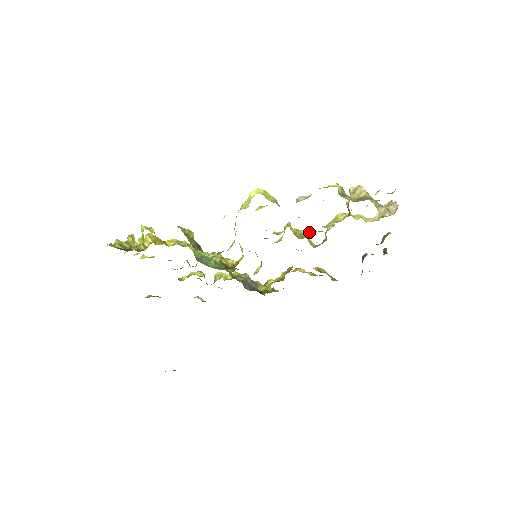
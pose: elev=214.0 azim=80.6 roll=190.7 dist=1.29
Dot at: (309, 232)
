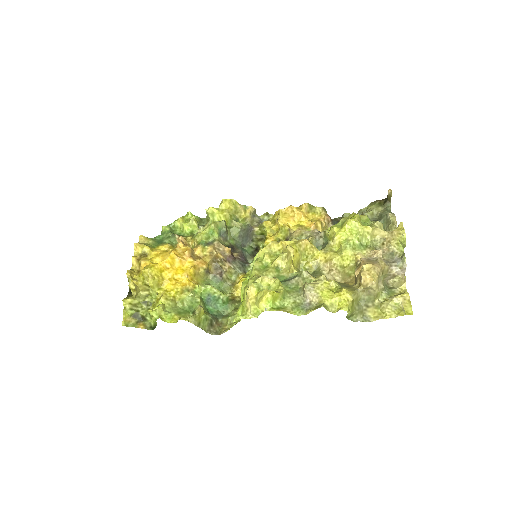
Dot at: (312, 264)
